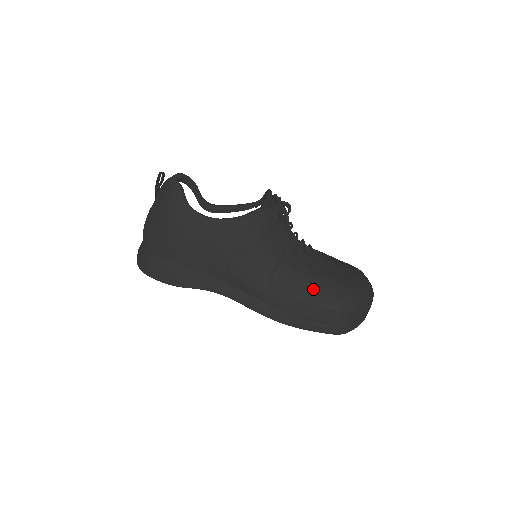
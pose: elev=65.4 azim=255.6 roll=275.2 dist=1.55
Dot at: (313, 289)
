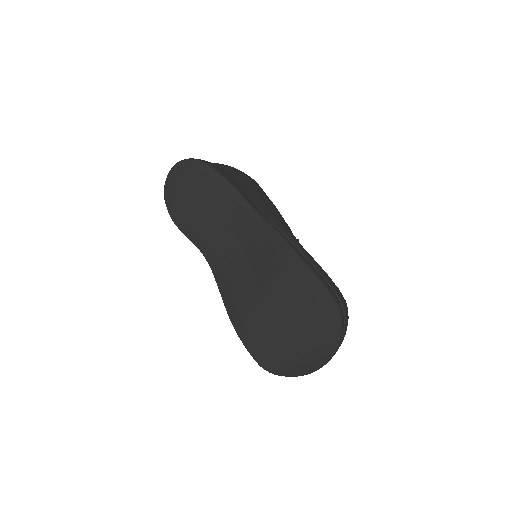
Dot at: occluded
